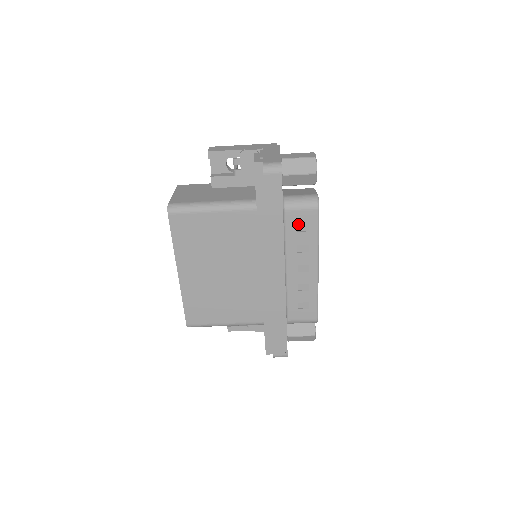
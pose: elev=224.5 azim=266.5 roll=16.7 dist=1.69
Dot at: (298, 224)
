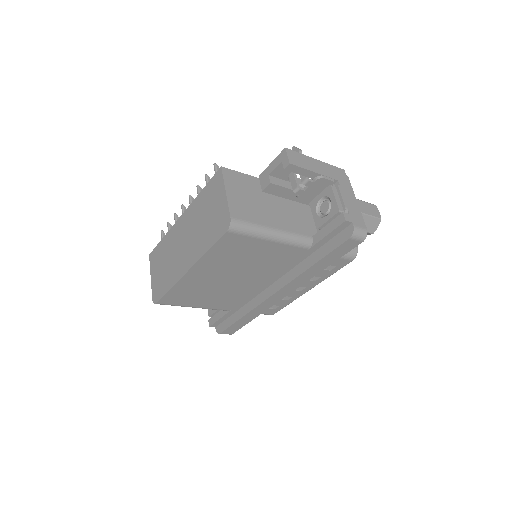
Dot at: occluded
